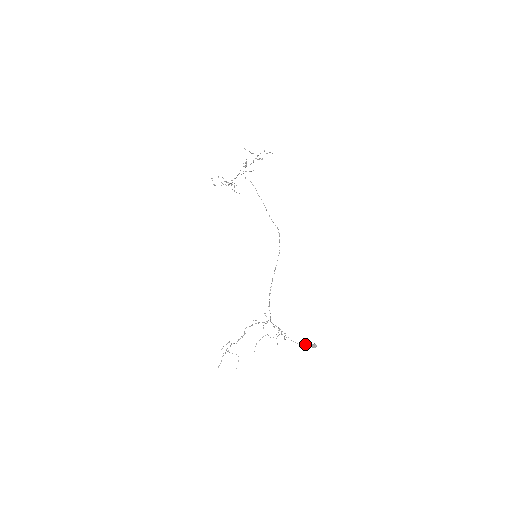
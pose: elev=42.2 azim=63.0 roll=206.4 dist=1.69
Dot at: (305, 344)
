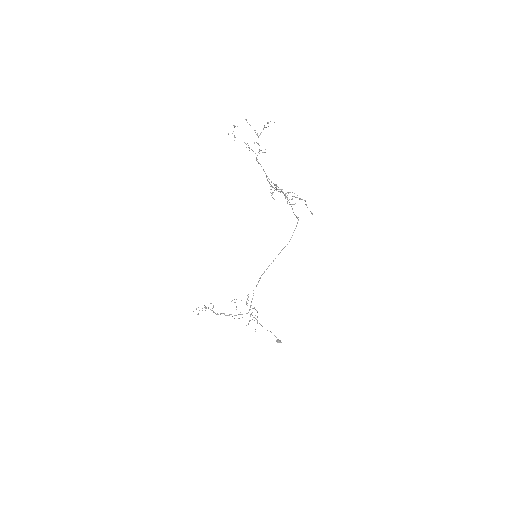
Dot at: occluded
